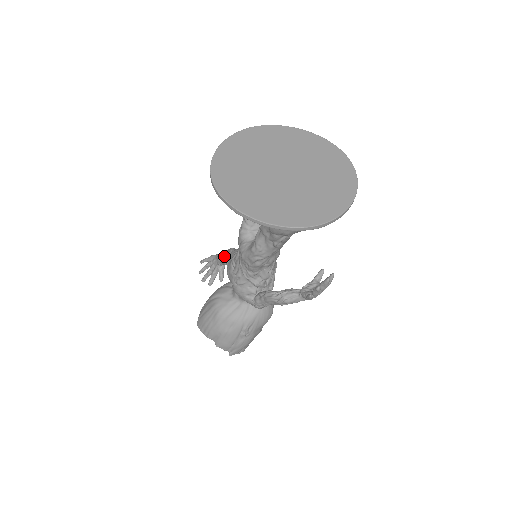
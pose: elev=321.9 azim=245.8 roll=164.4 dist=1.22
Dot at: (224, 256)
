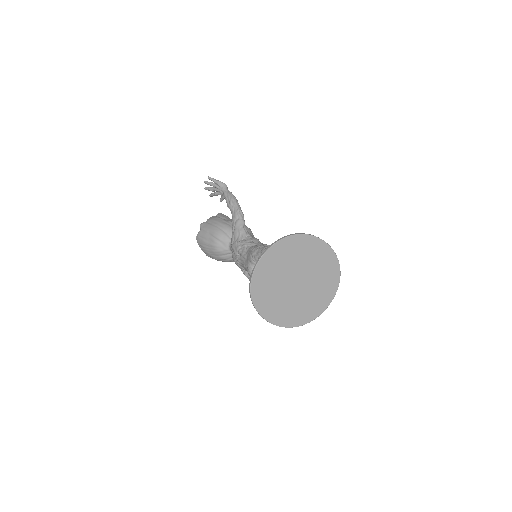
Dot at: (231, 209)
